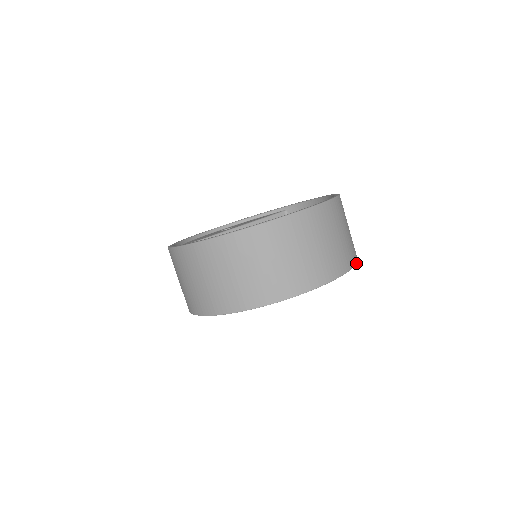
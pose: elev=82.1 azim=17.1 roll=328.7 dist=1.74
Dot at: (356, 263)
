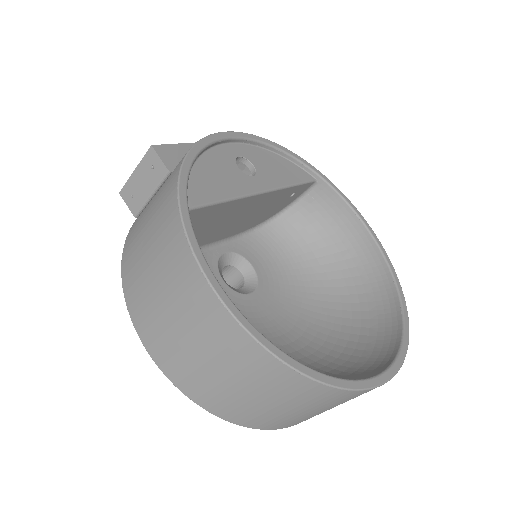
Dot at: occluded
